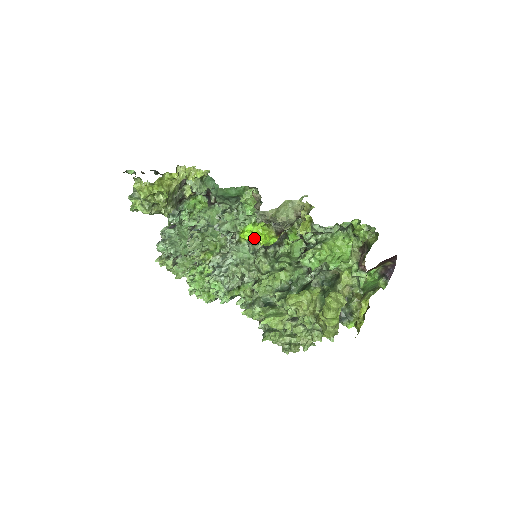
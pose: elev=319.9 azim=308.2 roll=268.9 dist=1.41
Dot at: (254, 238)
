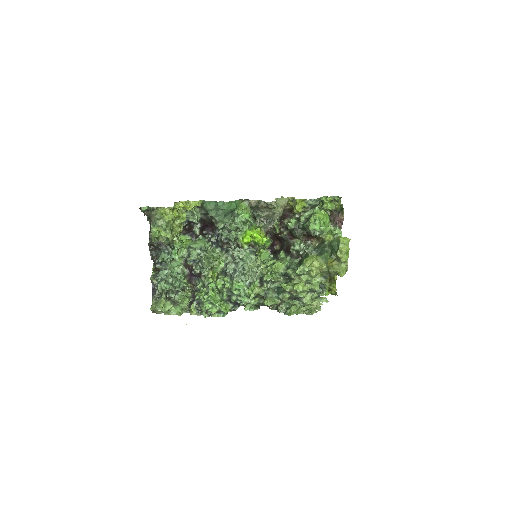
Dot at: (249, 243)
